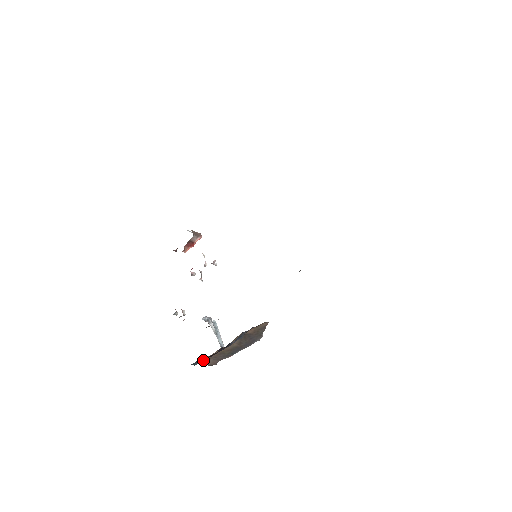
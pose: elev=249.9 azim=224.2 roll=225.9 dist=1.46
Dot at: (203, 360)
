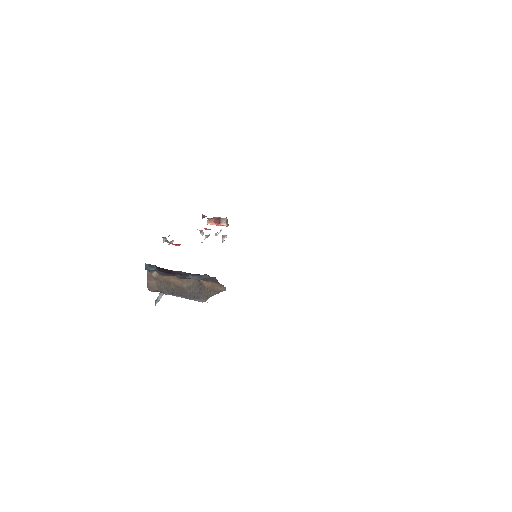
Dot at: (152, 274)
